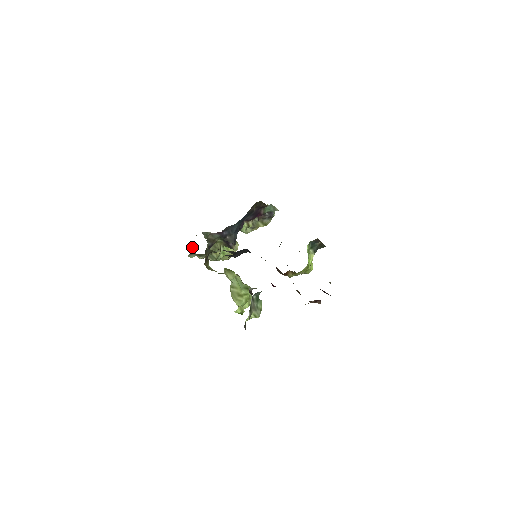
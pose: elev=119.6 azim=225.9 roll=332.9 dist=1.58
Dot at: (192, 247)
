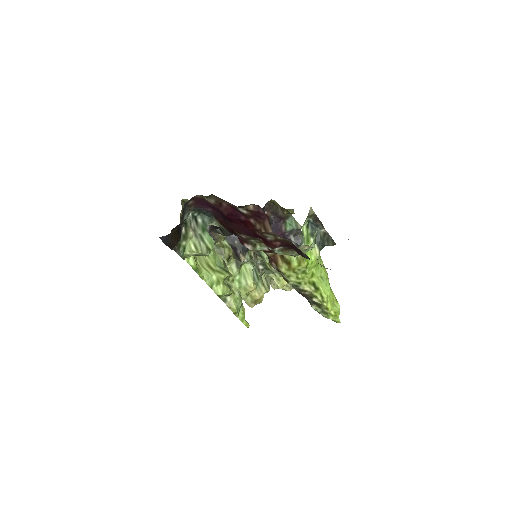
Dot at: occluded
